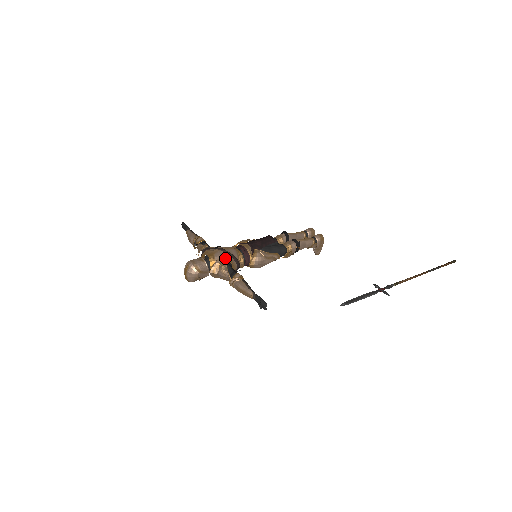
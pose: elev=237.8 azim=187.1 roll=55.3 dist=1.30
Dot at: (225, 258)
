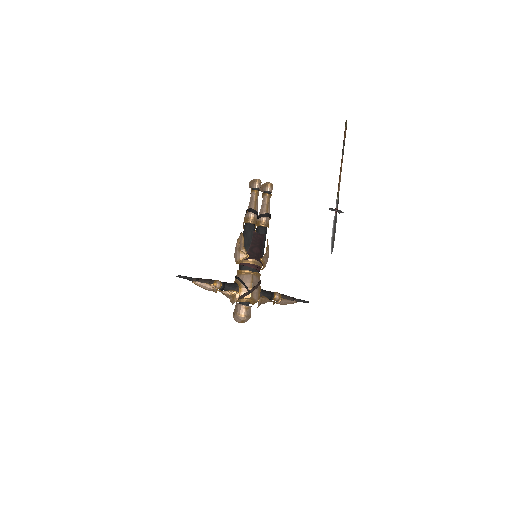
Dot at: (259, 292)
